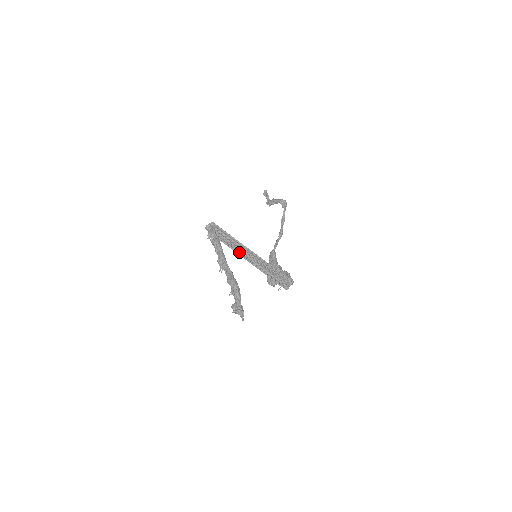
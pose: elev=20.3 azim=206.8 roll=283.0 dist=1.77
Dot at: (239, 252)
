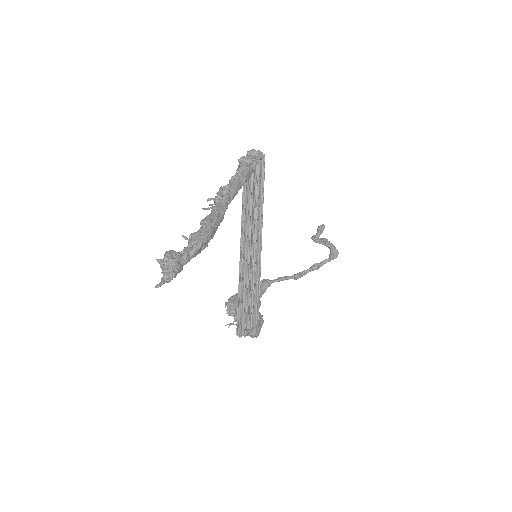
Dot at: (245, 227)
